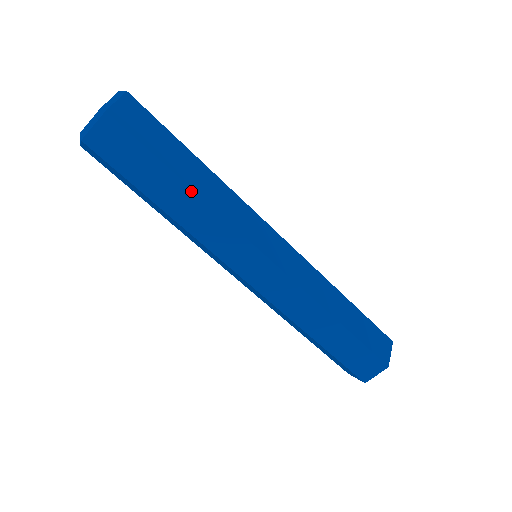
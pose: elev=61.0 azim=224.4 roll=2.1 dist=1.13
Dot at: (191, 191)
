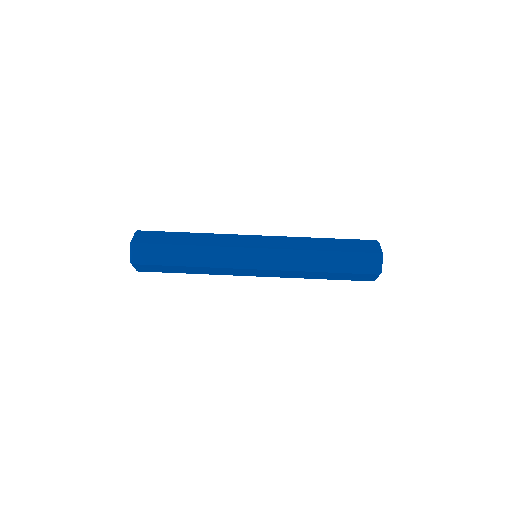
Dot at: (195, 234)
